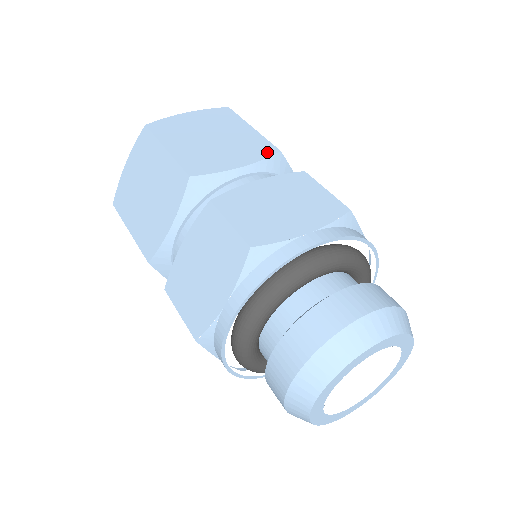
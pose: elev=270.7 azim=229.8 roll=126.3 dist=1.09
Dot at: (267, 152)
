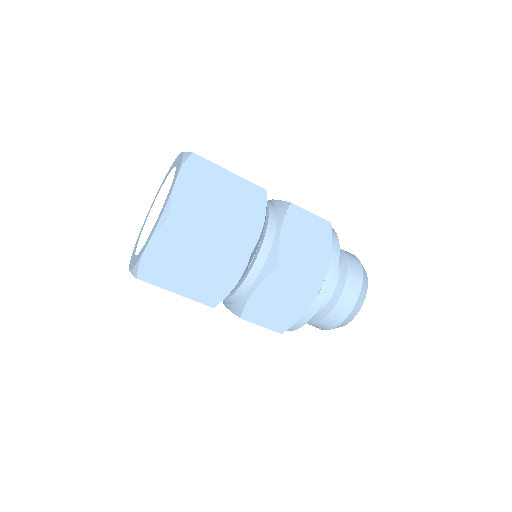
Dot at: (262, 197)
